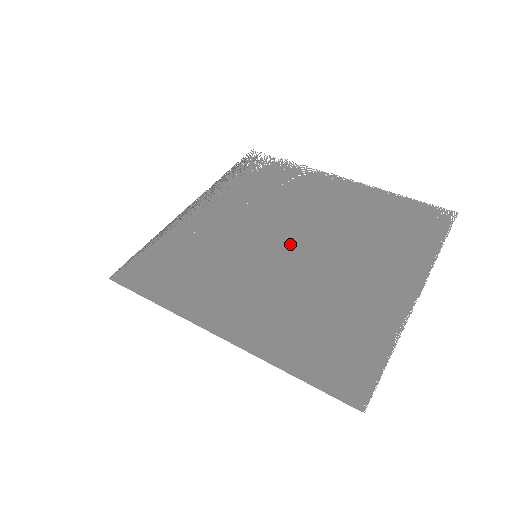
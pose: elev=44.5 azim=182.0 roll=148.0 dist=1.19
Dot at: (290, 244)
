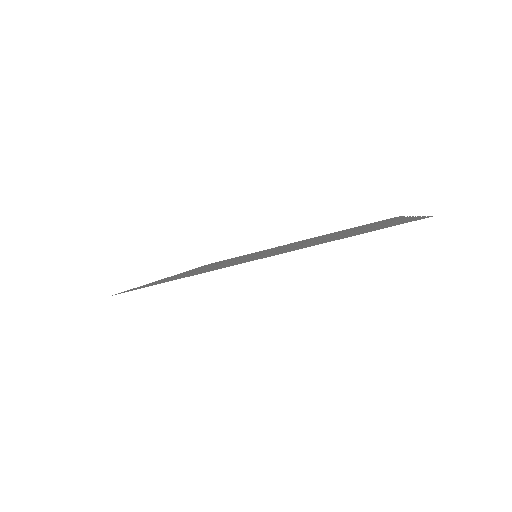
Dot at: (281, 248)
